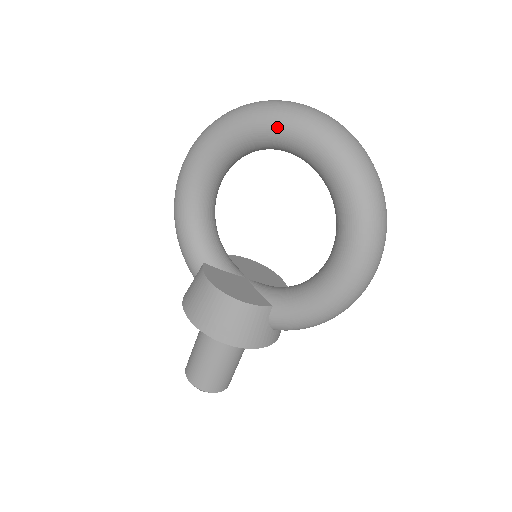
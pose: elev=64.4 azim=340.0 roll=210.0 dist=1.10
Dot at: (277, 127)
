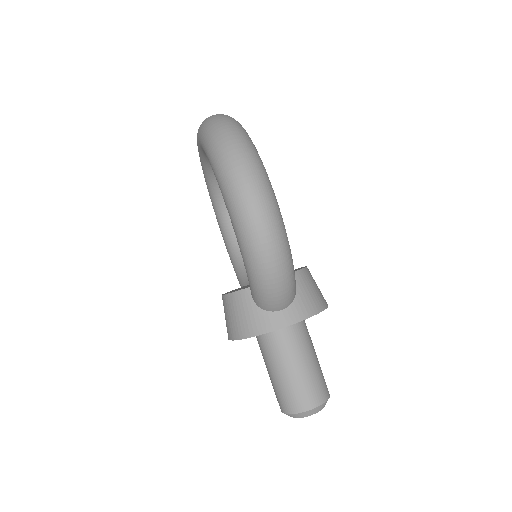
Dot at: (199, 155)
